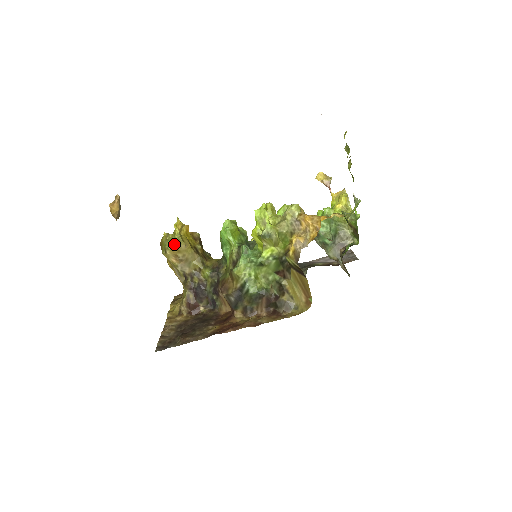
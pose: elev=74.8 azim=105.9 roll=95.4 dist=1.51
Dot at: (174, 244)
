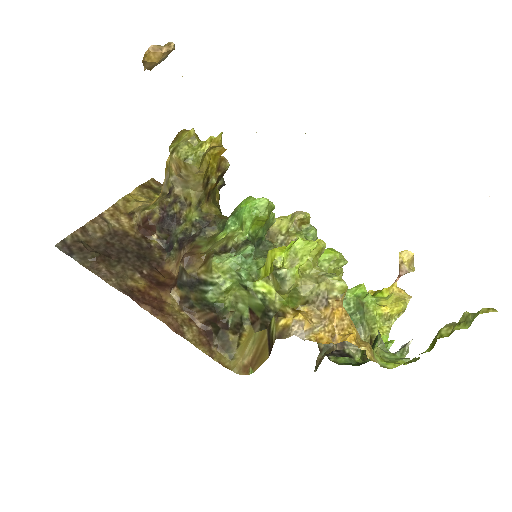
Dot at: (188, 156)
